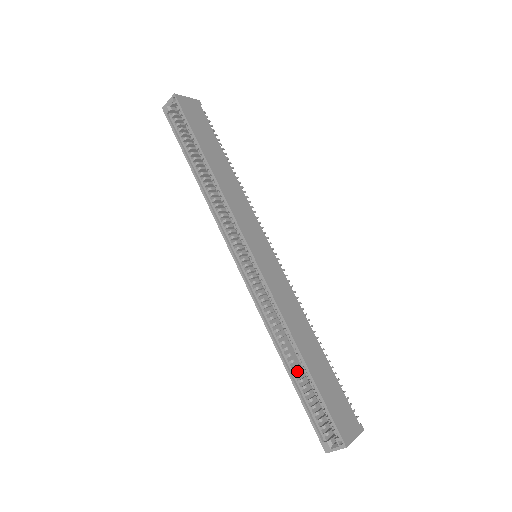
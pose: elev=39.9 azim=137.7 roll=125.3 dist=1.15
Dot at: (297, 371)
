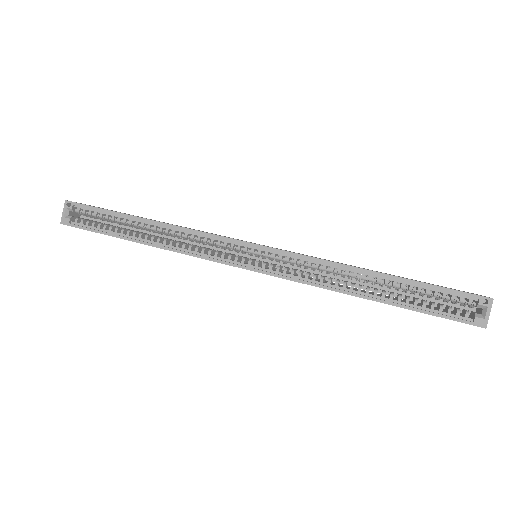
Dot at: (387, 298)
